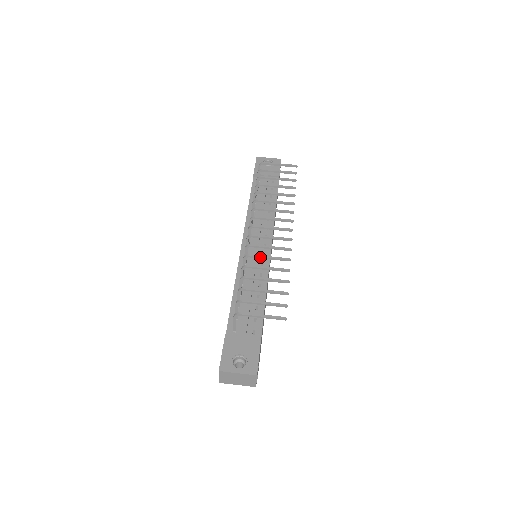
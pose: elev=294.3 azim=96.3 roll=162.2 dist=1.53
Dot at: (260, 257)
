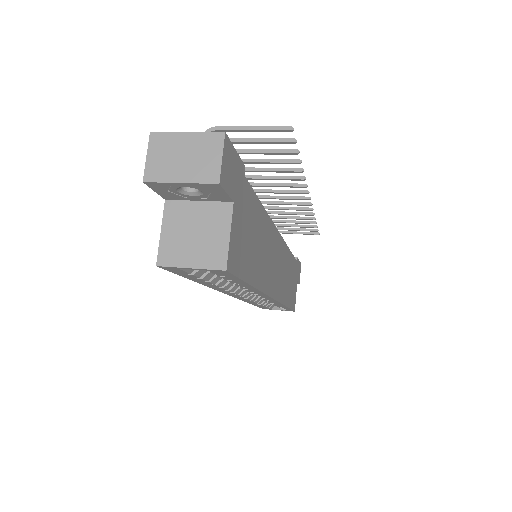
Dot at: (260, 176)
